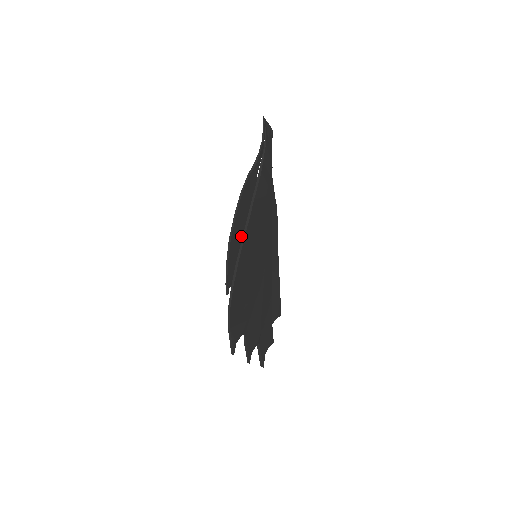
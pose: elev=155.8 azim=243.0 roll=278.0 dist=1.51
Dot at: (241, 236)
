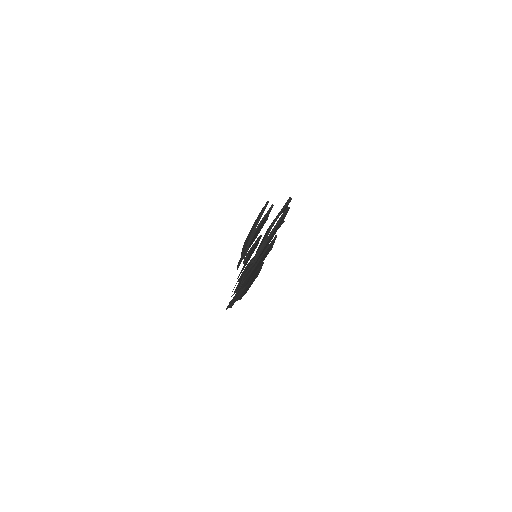
Dot at: occluded
